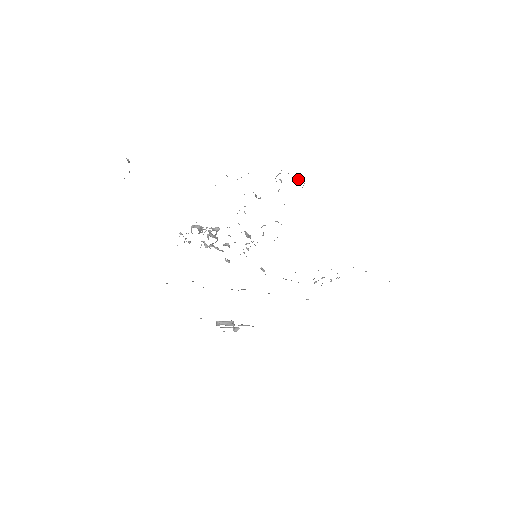
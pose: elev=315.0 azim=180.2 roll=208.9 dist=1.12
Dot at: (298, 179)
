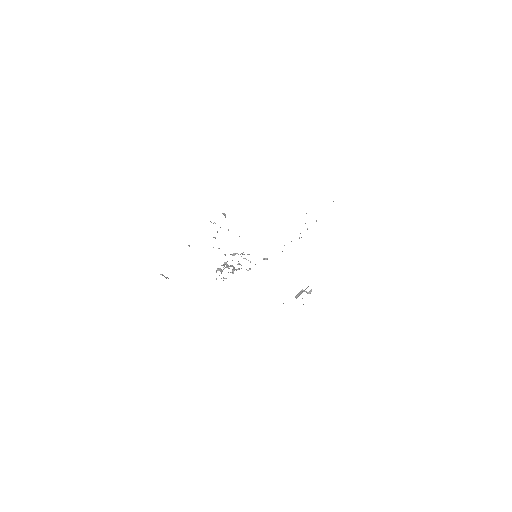
Dot at: occluded
